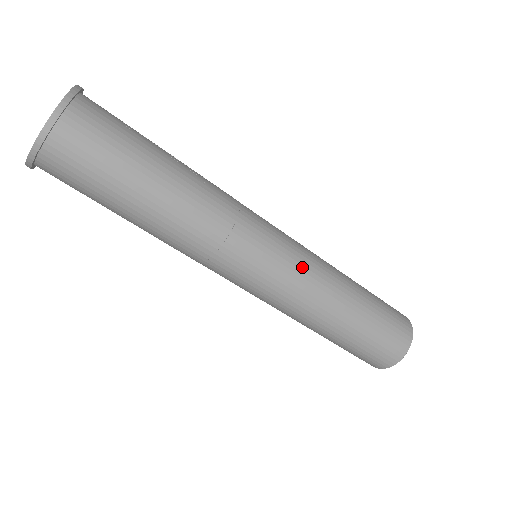
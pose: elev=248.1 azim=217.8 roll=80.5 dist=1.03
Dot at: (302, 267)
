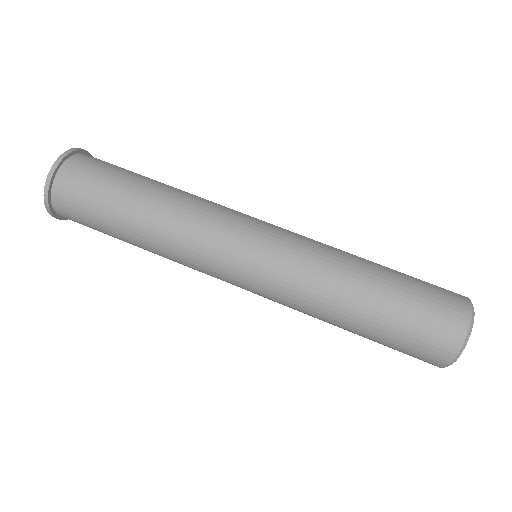
Dot at: (300, 235)
